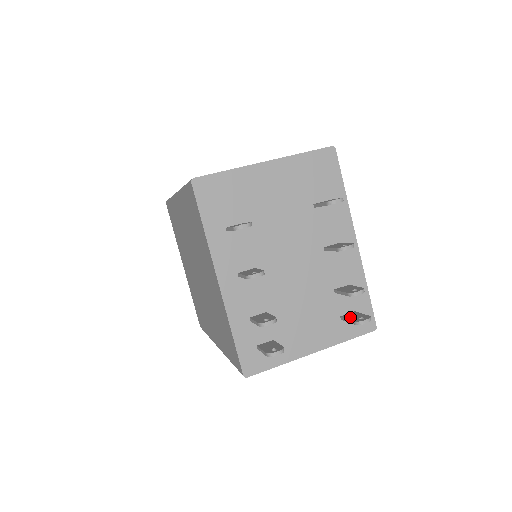
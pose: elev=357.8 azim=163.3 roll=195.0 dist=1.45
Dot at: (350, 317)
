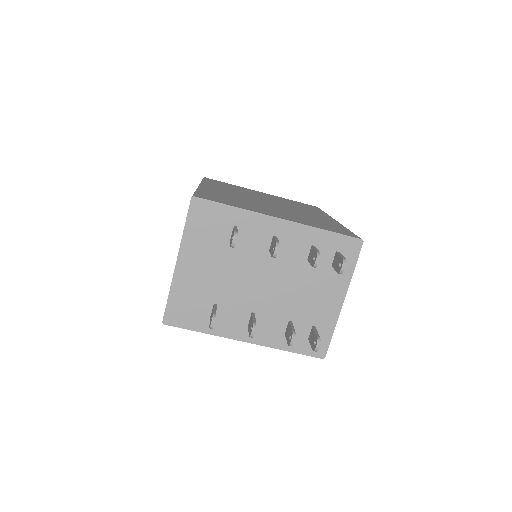
Dot at: (335, 266)
